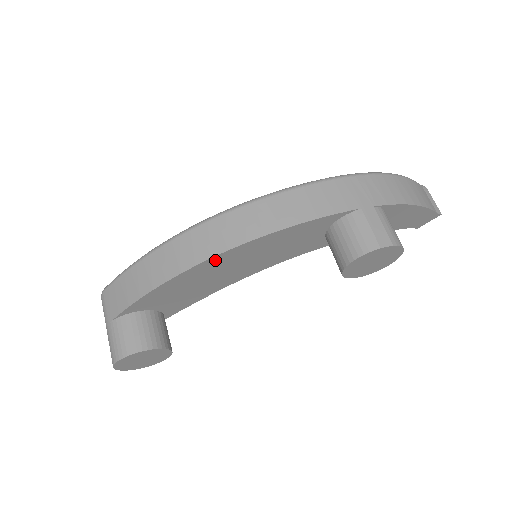
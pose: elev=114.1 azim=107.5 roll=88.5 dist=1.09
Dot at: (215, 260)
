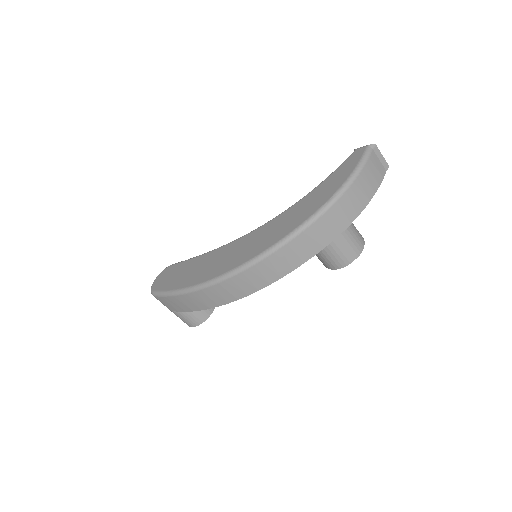
Dot at: occluded
